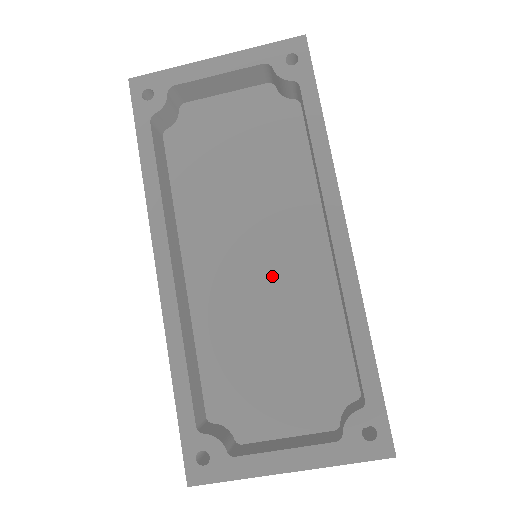
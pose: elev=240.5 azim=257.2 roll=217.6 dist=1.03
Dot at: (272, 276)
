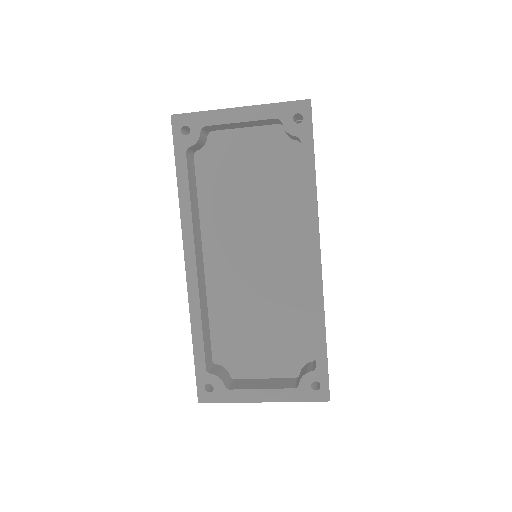
Dot at: (266, 273)
